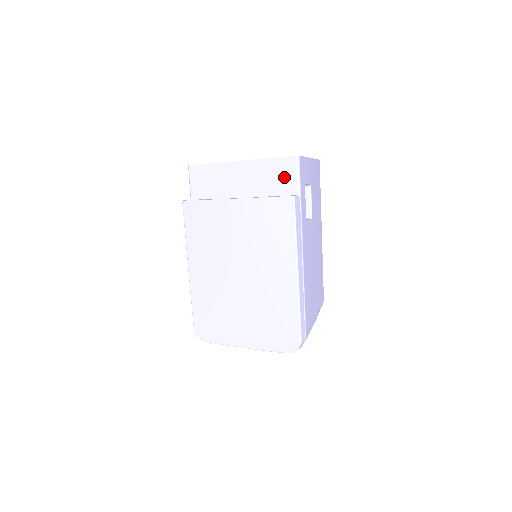
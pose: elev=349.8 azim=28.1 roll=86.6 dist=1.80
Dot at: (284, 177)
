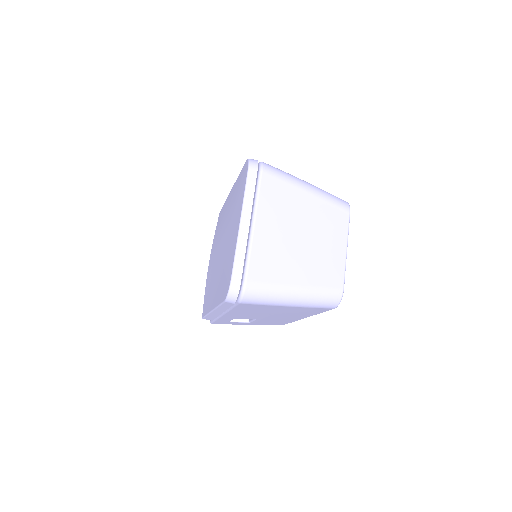
Dot at: occluded
